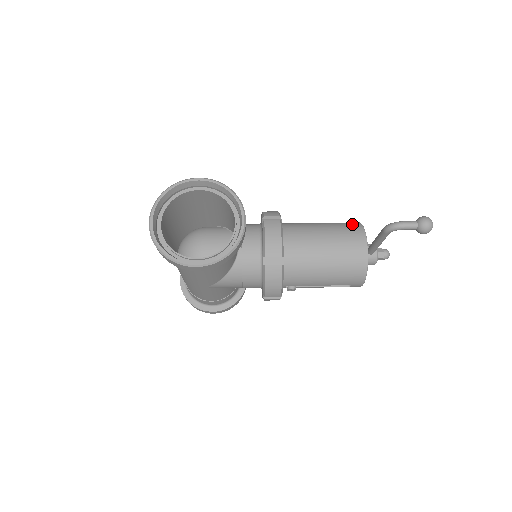
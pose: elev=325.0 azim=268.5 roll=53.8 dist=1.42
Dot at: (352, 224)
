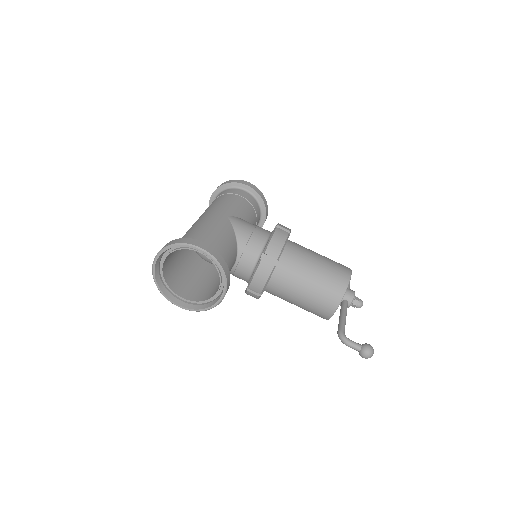
Dot at: (338, 285)
